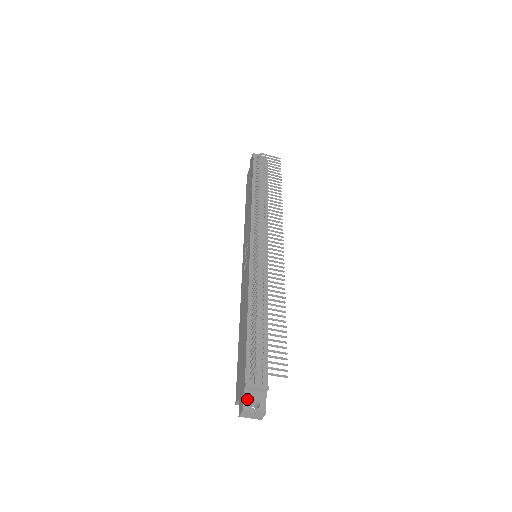
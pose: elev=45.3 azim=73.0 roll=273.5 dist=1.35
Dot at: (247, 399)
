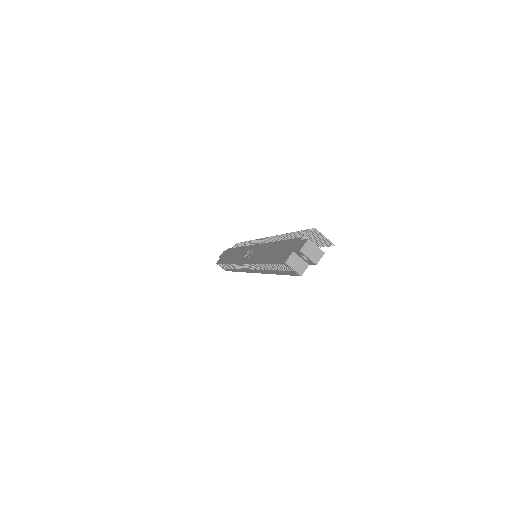
Dot at: occluded
